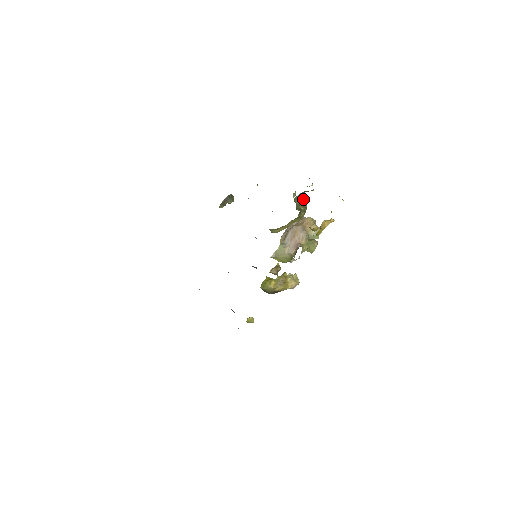
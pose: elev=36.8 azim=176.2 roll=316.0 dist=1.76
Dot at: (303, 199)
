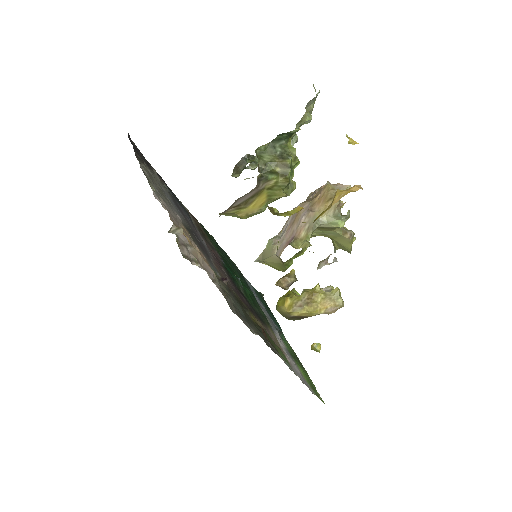
Dot at: (287, 150)
